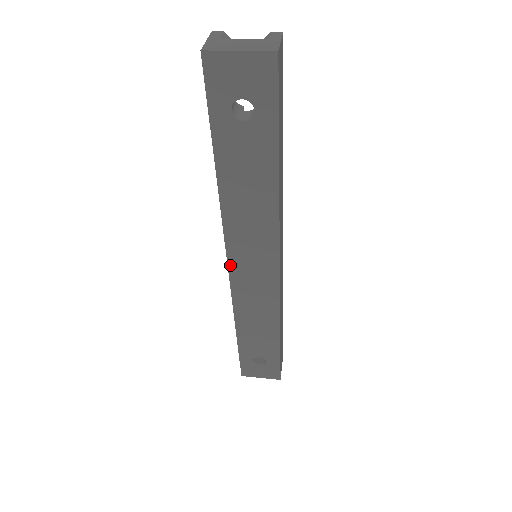
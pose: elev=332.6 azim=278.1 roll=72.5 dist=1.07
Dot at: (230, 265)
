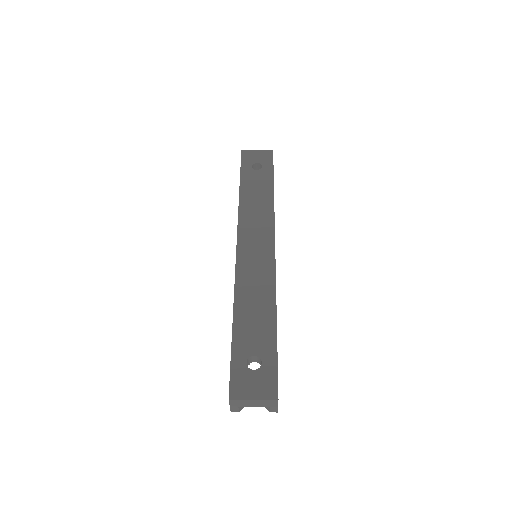
Dot at: (238, 246)
